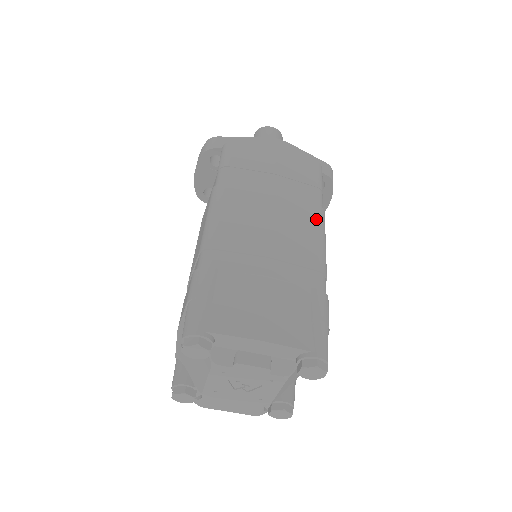
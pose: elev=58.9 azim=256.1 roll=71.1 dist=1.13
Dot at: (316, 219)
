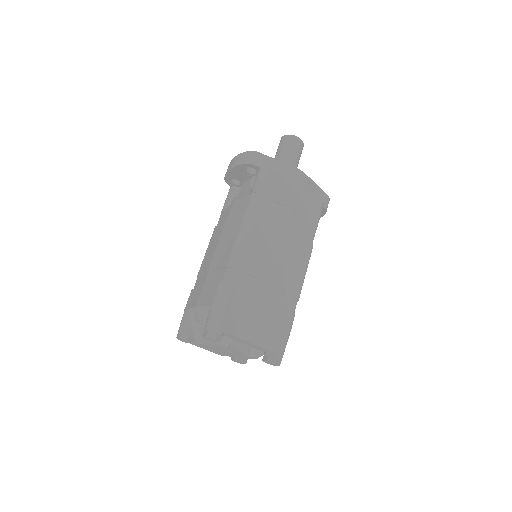
Dot at: (306, 255)
